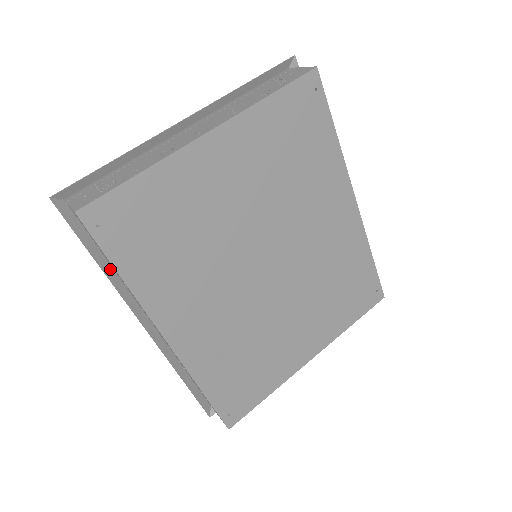
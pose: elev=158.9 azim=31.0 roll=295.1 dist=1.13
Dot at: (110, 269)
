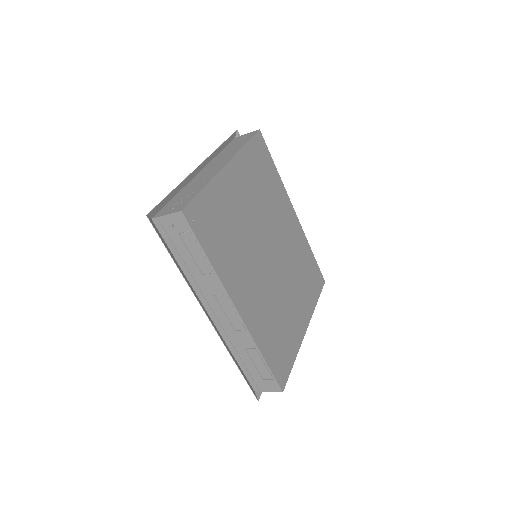
Dot at: (182, 272)
